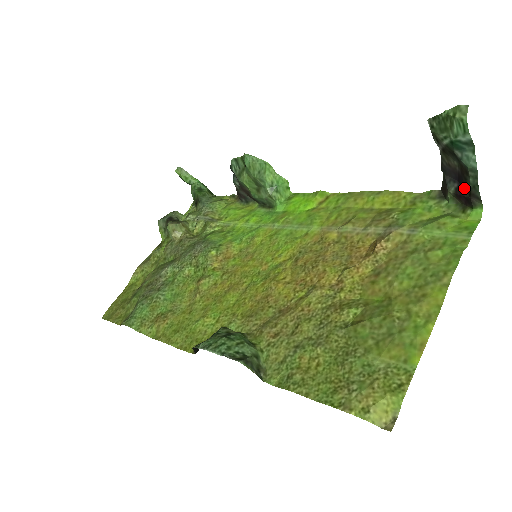
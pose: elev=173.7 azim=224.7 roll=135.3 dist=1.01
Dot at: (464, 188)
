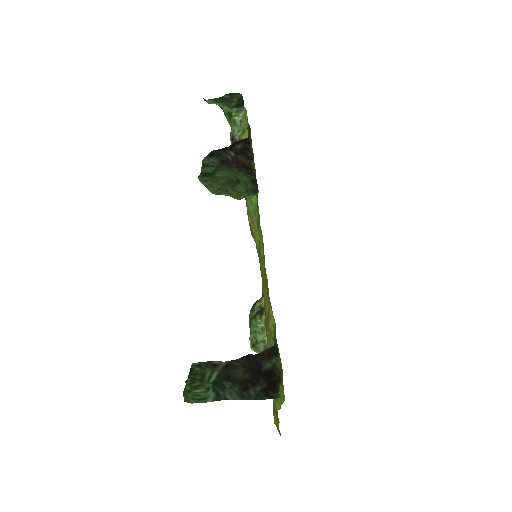
Dot at: (263, 381)
